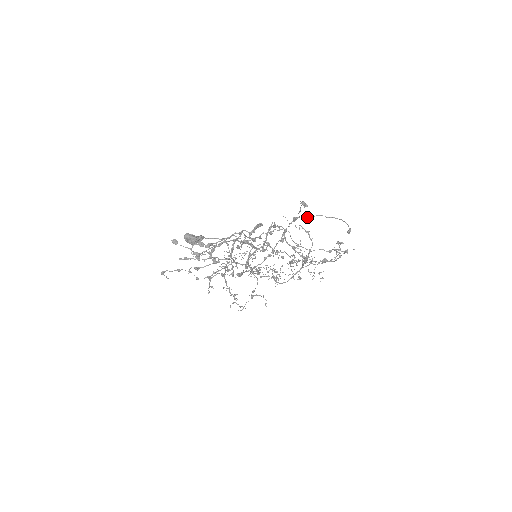
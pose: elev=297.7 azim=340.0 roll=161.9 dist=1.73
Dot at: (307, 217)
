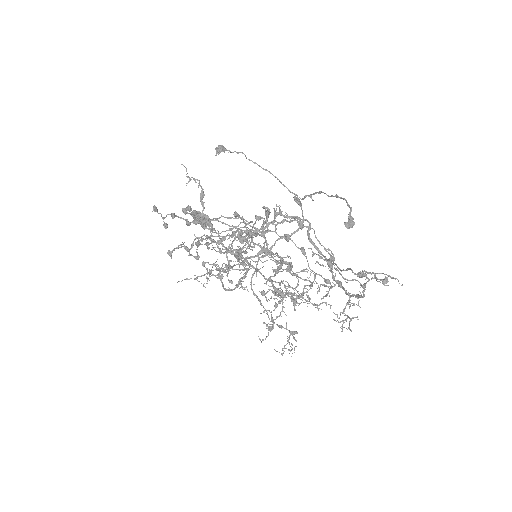
Dot at: (305, 195)
